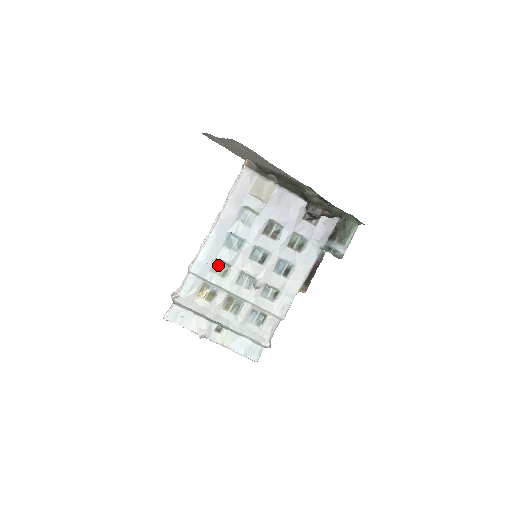
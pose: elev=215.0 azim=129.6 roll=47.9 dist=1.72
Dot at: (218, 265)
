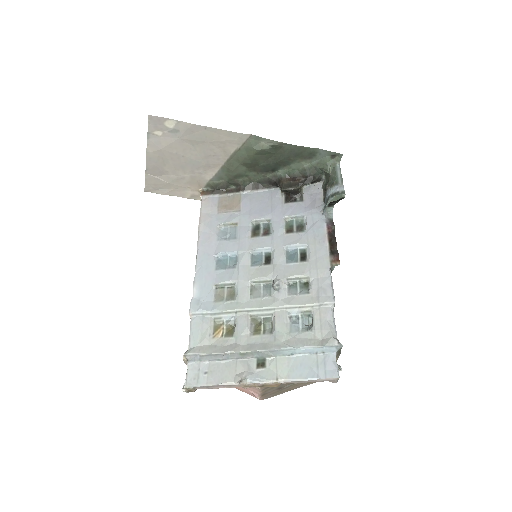
Dot at: (221, 292)
